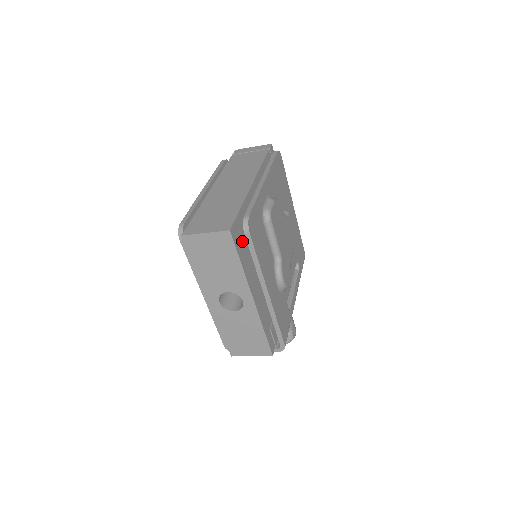
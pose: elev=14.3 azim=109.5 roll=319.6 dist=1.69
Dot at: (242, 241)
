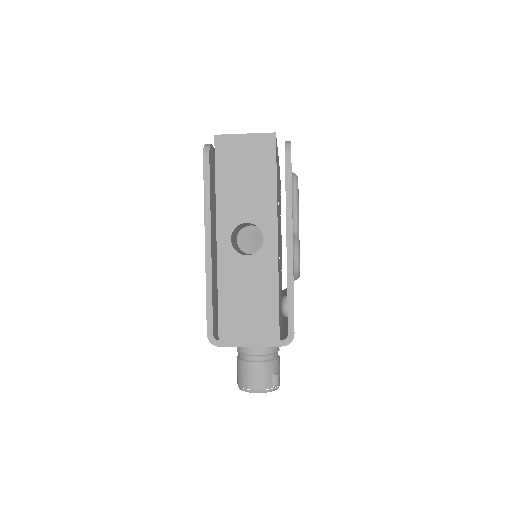
Dot at: occluded
